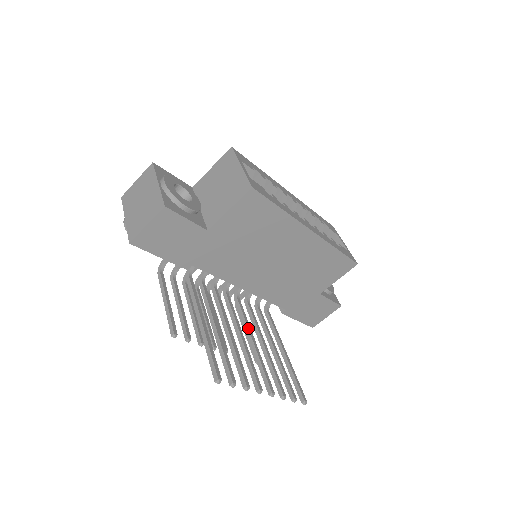
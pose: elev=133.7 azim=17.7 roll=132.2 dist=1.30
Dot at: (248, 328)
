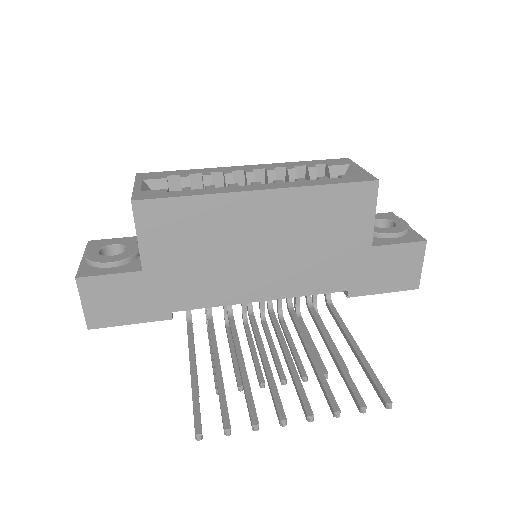
Dot at: (280, 343)
